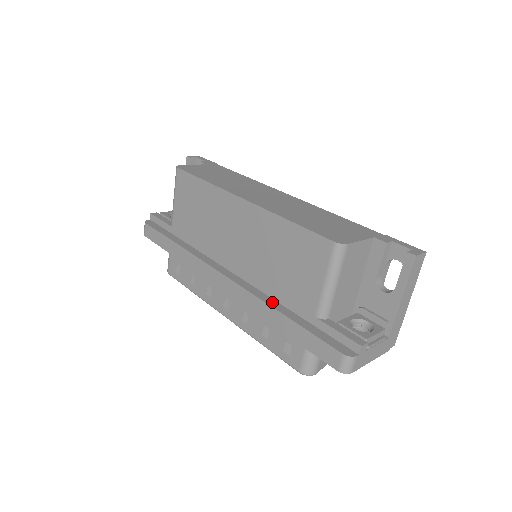
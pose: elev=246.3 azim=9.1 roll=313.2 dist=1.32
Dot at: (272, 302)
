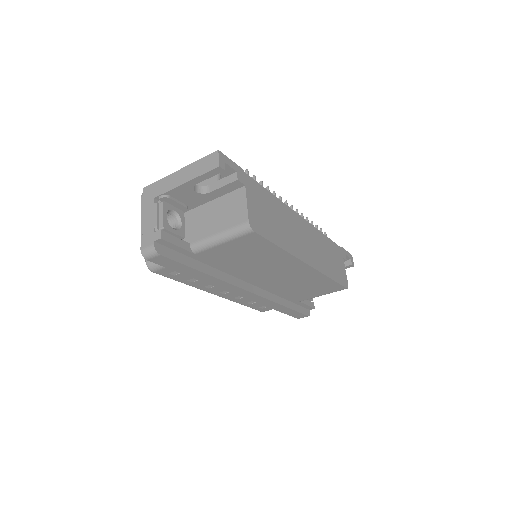
Dot at: (278, 299)
